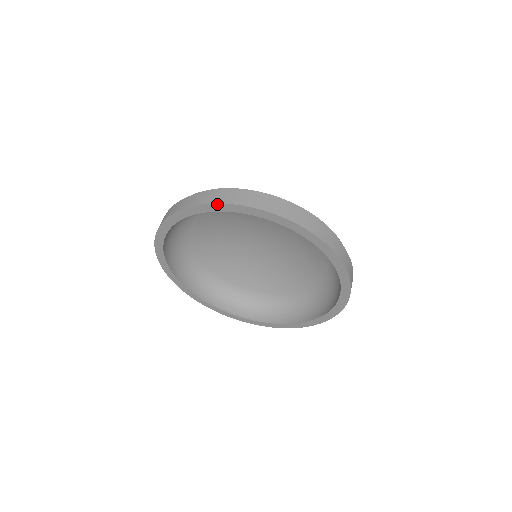
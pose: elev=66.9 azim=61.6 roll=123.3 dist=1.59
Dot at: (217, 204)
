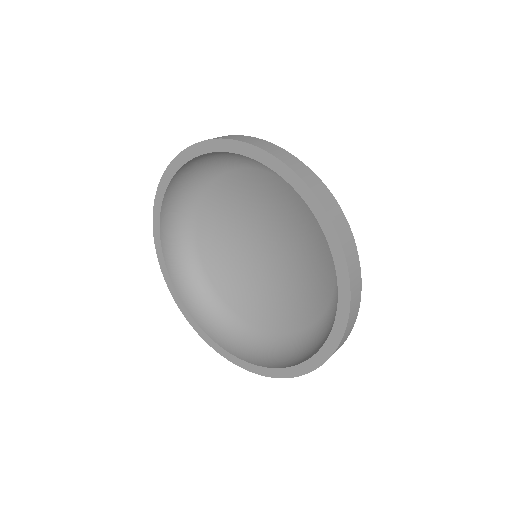
Dot at: (207, 141)
